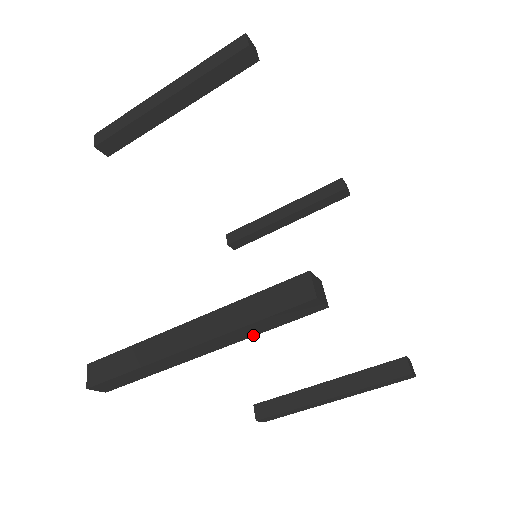
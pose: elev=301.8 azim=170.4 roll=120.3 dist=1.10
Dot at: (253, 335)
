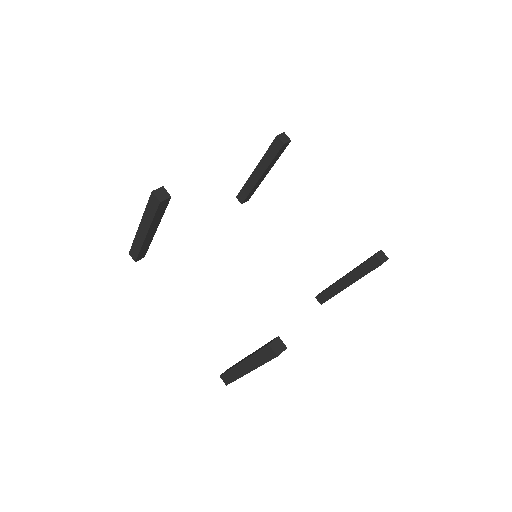
Dot at: occluded
